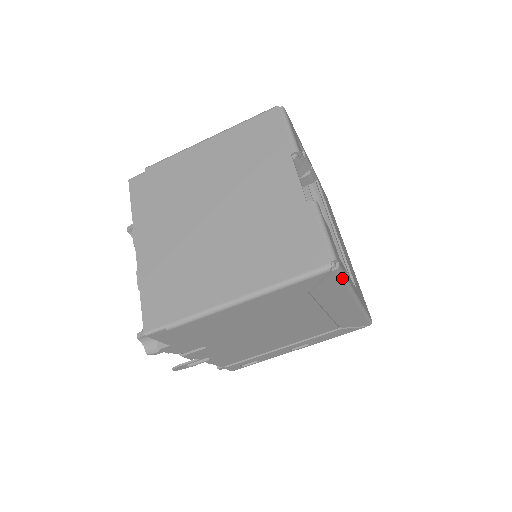
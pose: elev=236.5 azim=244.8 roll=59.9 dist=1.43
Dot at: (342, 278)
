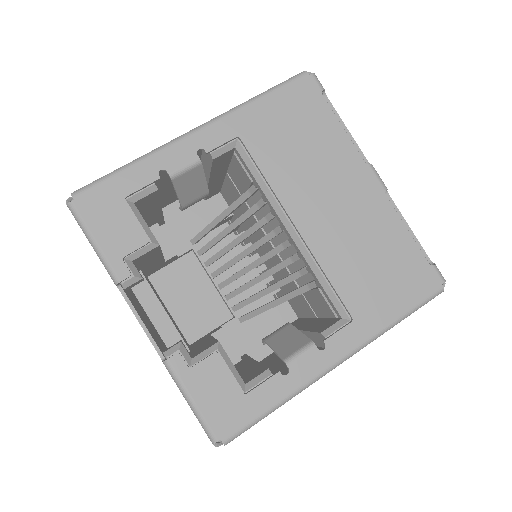
Dot at: (254, 424)
